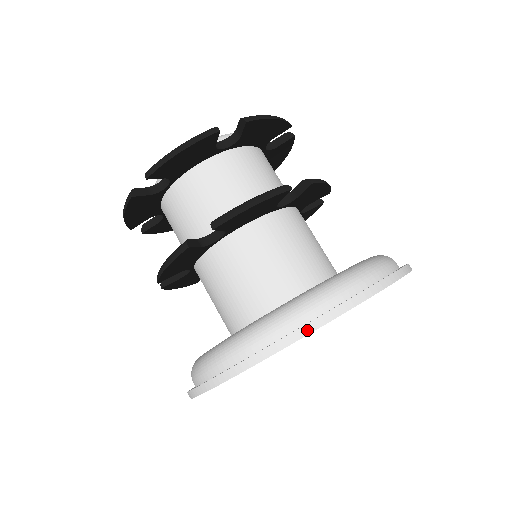
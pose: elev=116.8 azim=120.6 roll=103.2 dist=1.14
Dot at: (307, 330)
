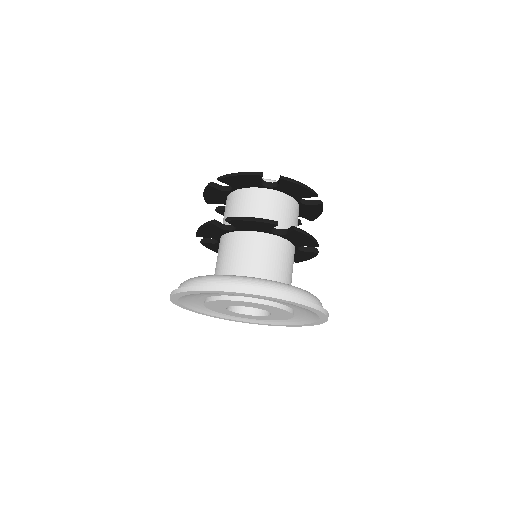
Dot at: (224, 289)
